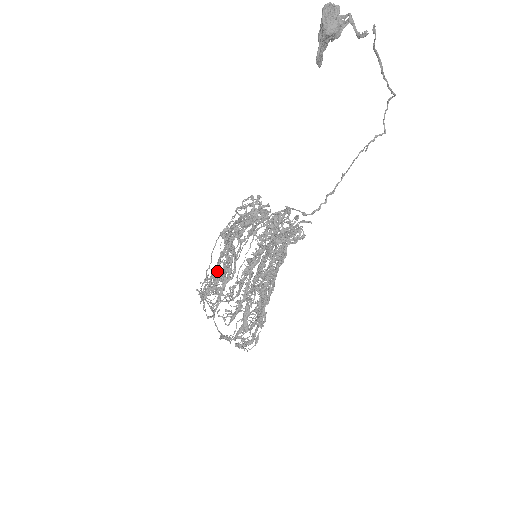
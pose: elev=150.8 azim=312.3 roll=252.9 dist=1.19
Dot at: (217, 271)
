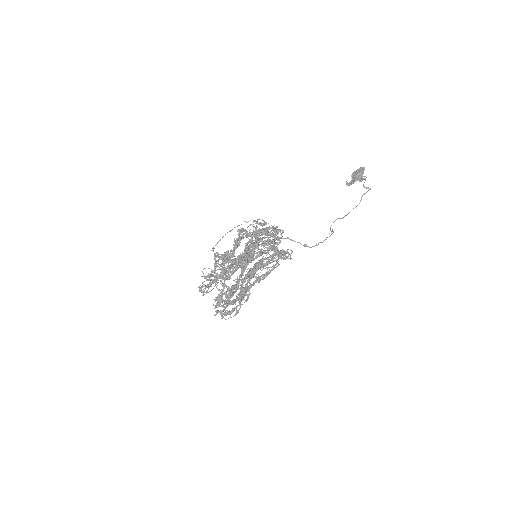
Dot at: occluded
